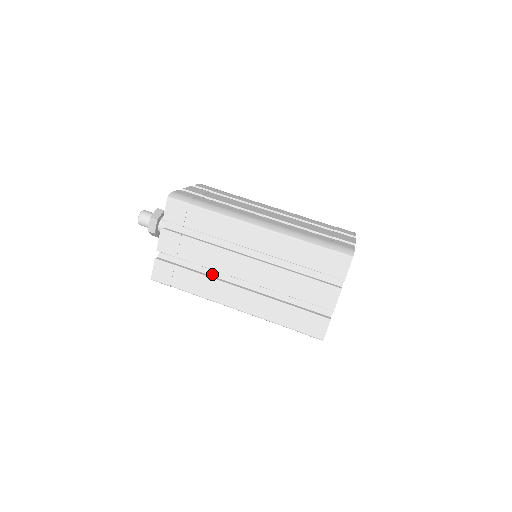
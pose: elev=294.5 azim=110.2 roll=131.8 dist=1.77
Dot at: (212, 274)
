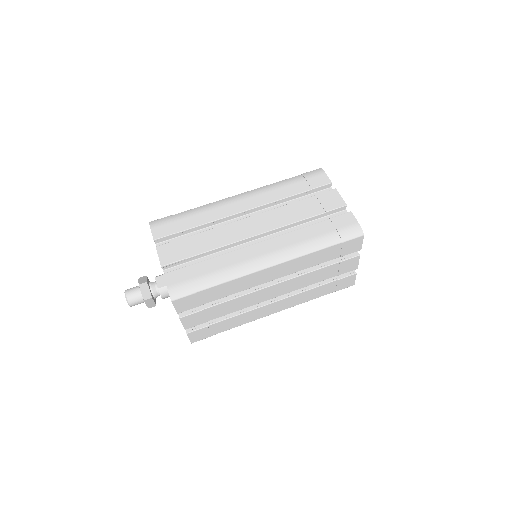
Dot at: occluded
